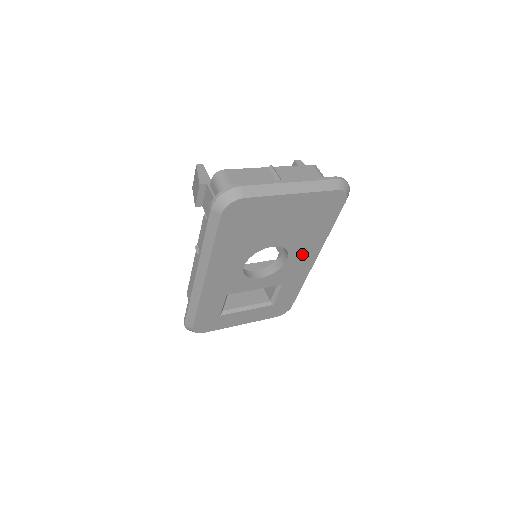
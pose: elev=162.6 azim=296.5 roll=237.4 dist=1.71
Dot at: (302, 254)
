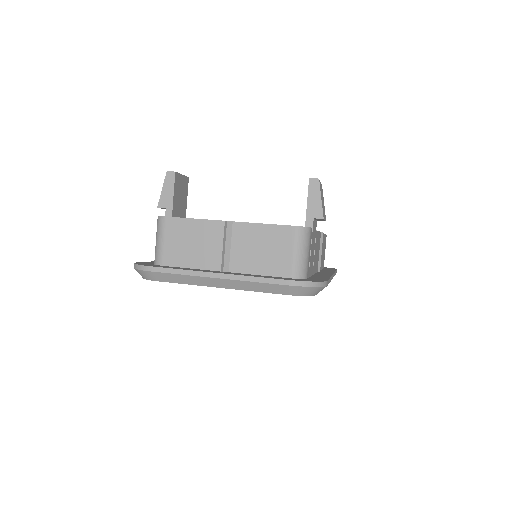
Dot at: occluded
